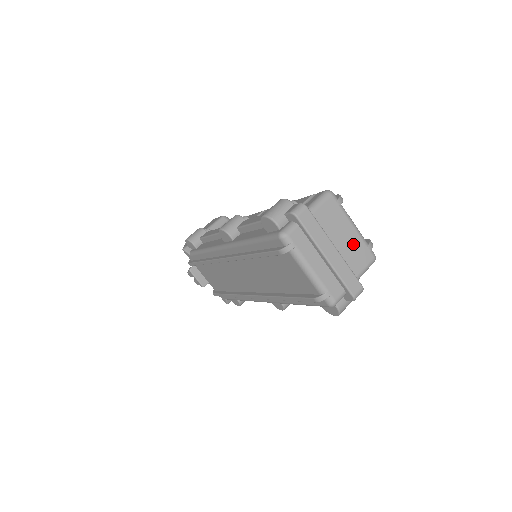
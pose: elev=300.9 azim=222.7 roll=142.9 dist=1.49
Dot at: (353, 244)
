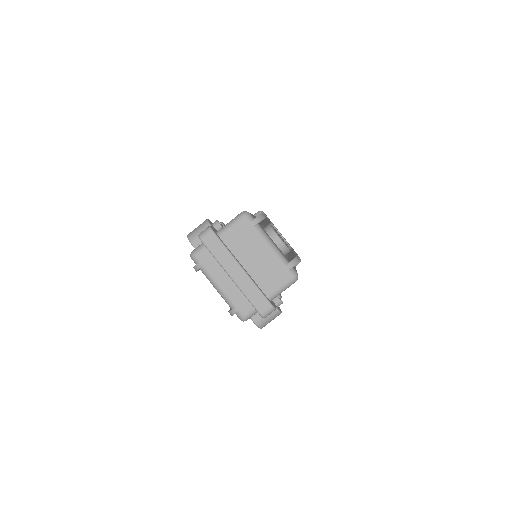
Dot at: (267, 264)
